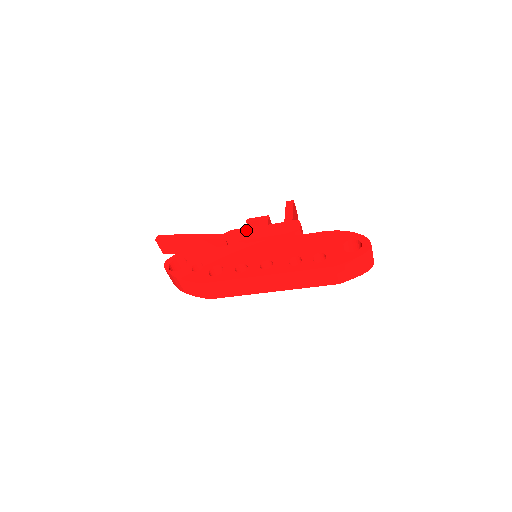
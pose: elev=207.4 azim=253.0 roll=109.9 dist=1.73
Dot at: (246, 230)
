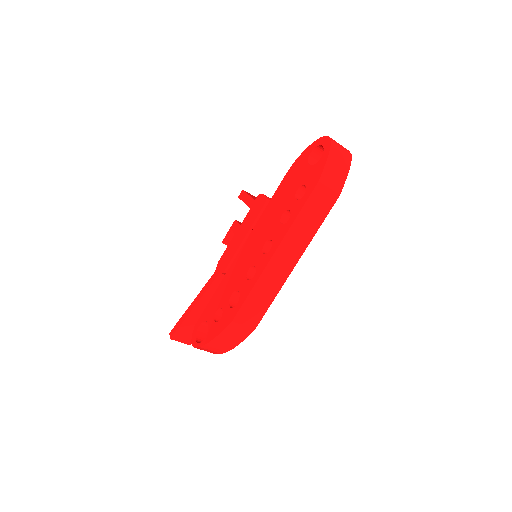
Dot at: (229, 248)
